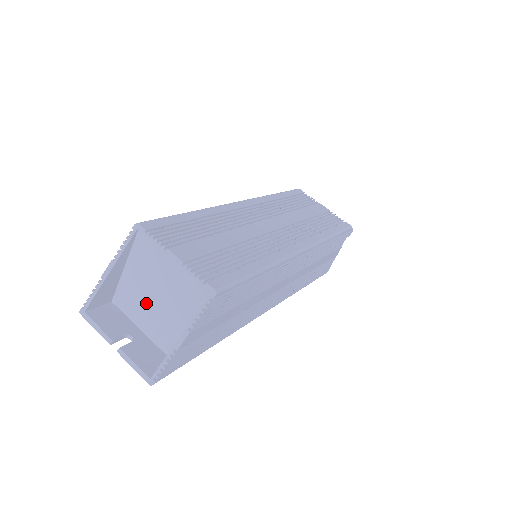
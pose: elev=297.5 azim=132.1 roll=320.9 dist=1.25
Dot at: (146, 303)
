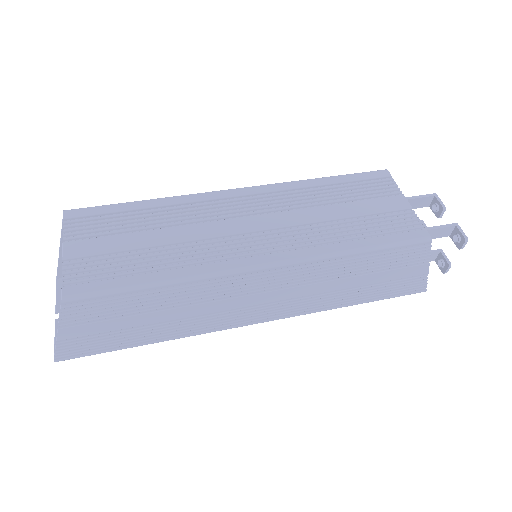
Dot at: occluded
